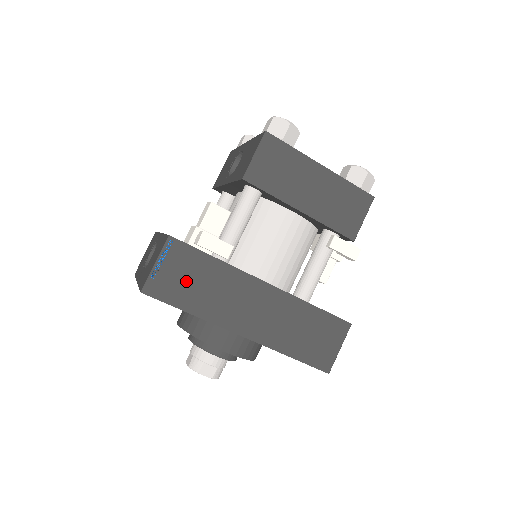
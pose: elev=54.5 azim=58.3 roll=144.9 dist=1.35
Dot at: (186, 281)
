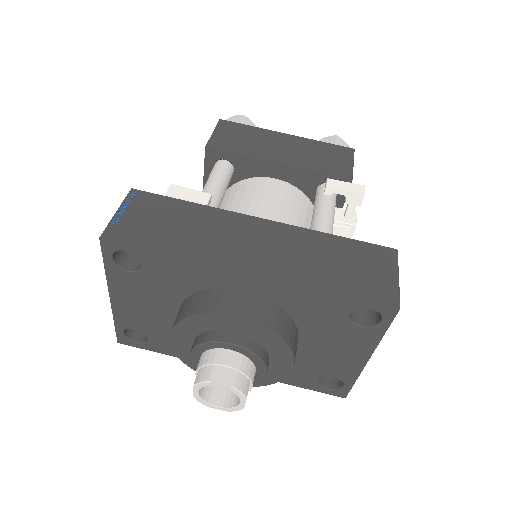
Dot at: (157, 224)
